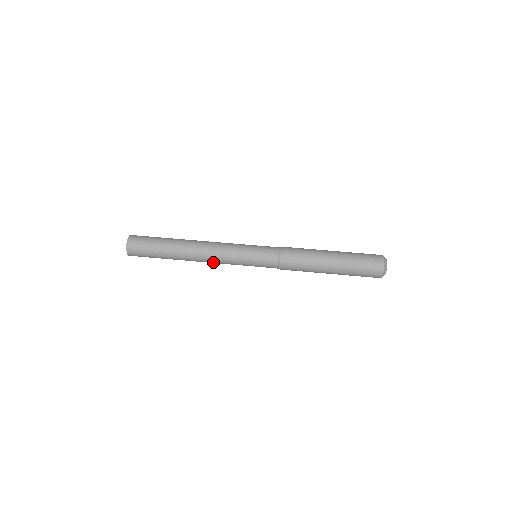
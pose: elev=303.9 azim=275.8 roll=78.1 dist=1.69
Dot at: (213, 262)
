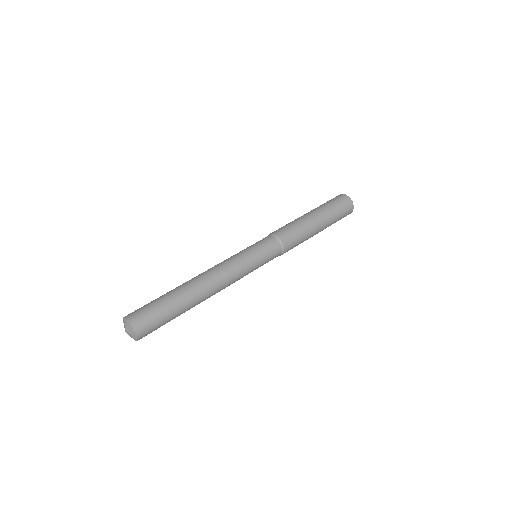
Dot at: (225, 277)
